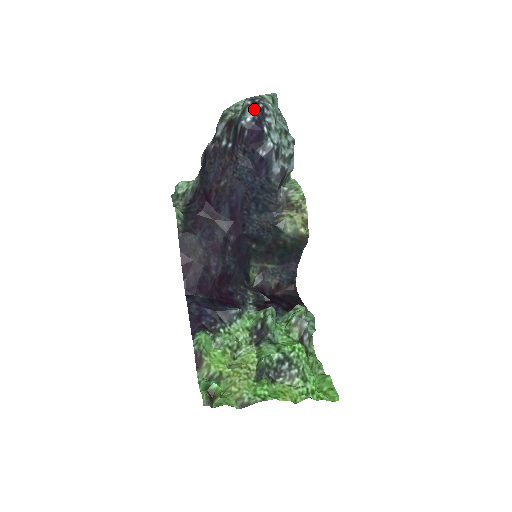
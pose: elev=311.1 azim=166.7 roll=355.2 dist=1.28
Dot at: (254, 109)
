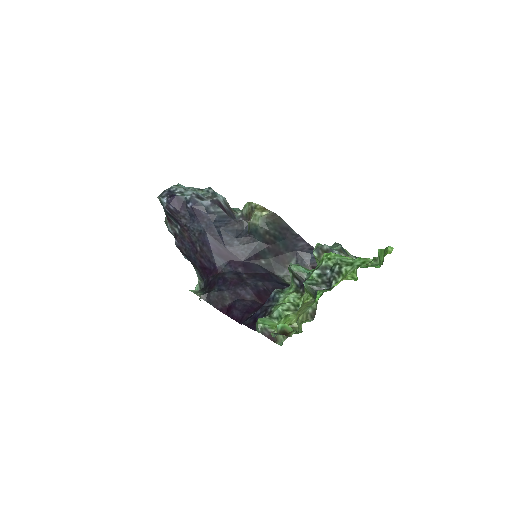
Dot at: (164, 195)
